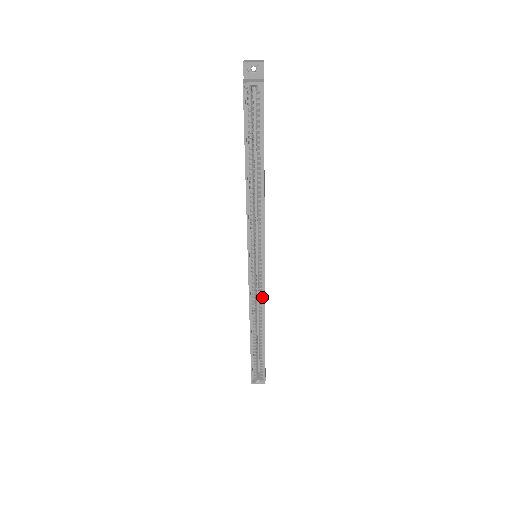
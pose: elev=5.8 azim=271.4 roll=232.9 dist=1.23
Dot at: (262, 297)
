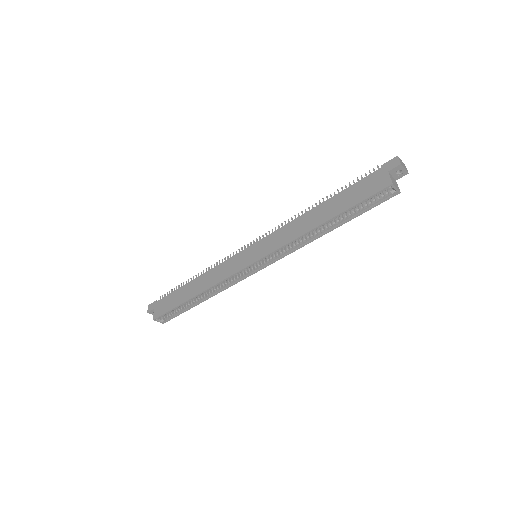
Dot at: (232, 282)
